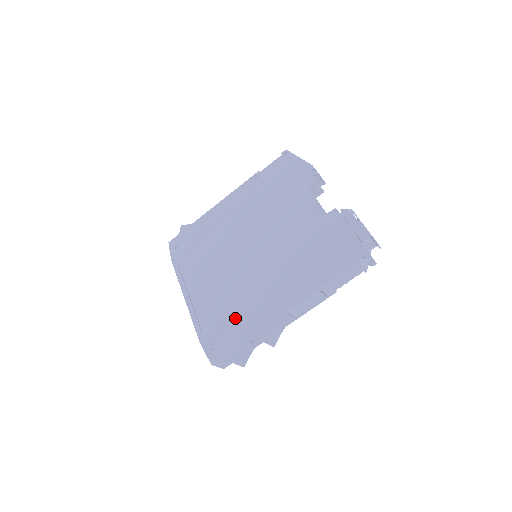
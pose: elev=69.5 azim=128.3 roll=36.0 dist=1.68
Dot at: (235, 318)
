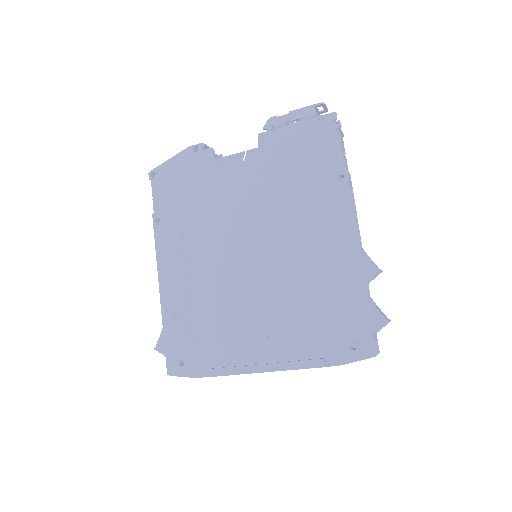
Dot at: (328, 302)
